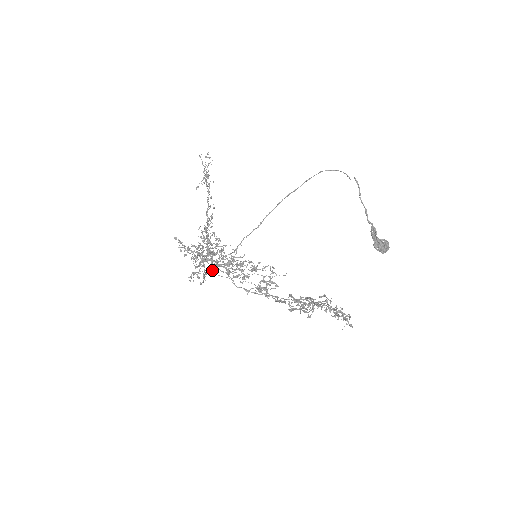
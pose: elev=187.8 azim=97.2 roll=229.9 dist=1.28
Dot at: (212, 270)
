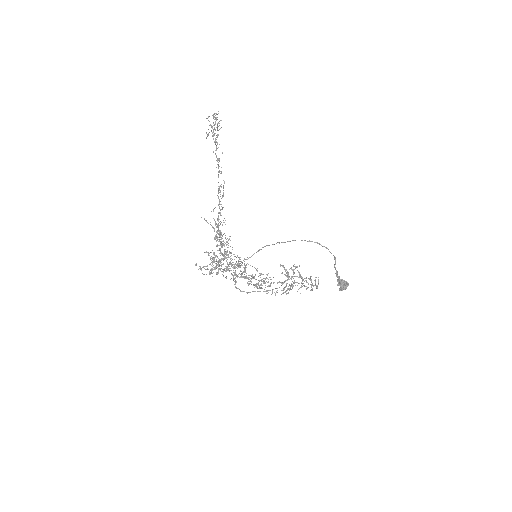
Dot at: (224, 259)
